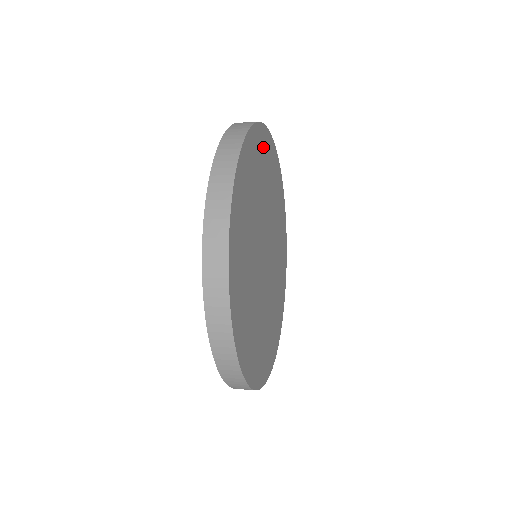
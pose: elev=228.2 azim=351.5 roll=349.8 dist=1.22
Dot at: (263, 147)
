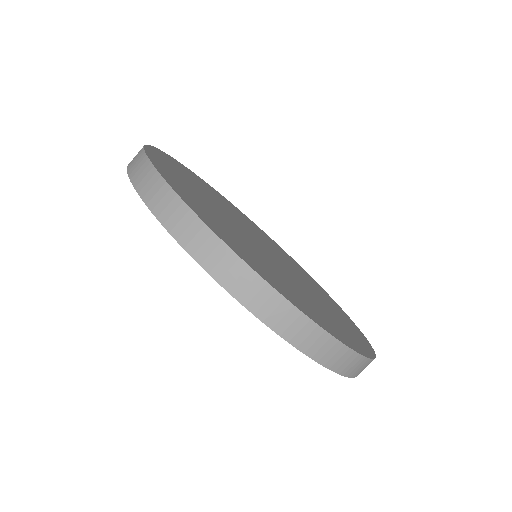
Dot at: (210, 189)
